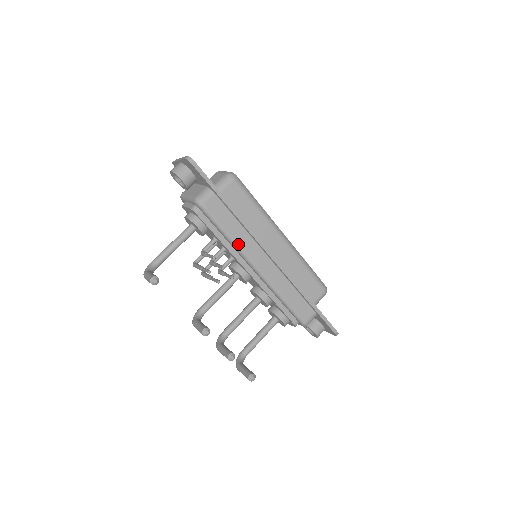
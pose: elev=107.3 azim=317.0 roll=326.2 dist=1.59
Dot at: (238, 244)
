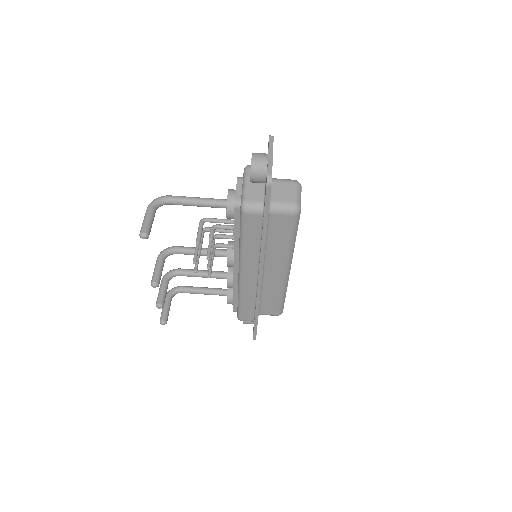
Dot at: (244, 254)
